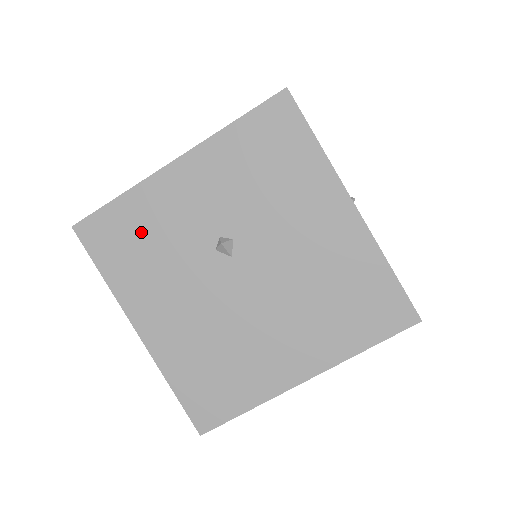
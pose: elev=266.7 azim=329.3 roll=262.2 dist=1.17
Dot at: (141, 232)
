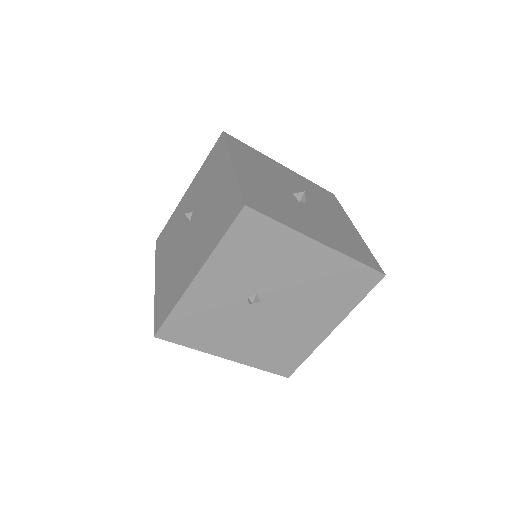
Dot at: (198, 318)
